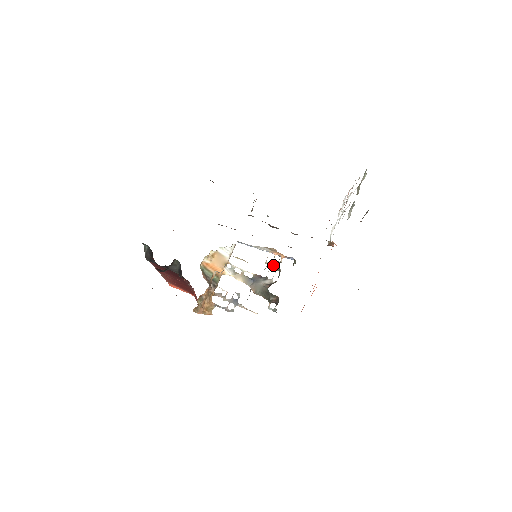
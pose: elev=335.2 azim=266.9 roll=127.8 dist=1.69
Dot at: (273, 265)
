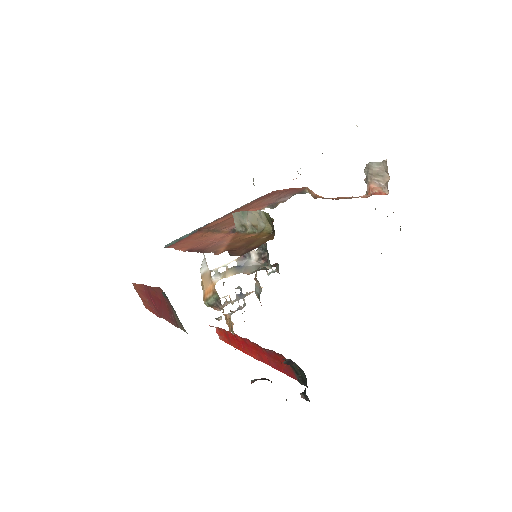
Dot at: occluded
